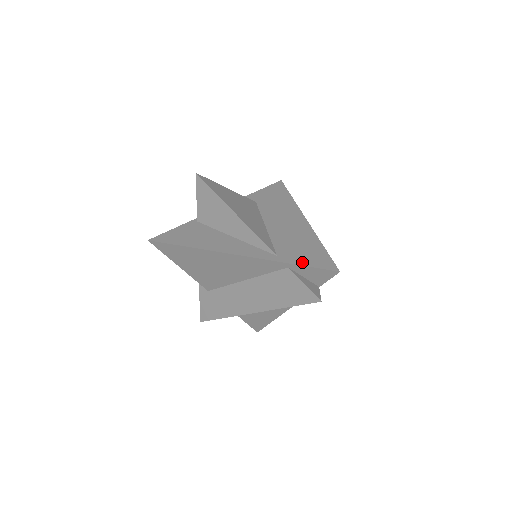
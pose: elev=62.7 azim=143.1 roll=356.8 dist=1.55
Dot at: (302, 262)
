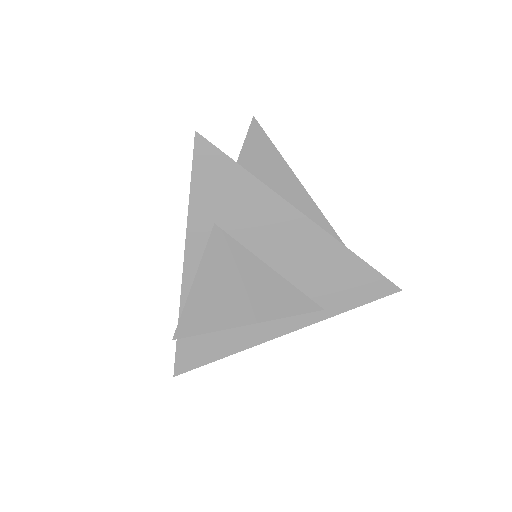
Dot at: (356, 302)
